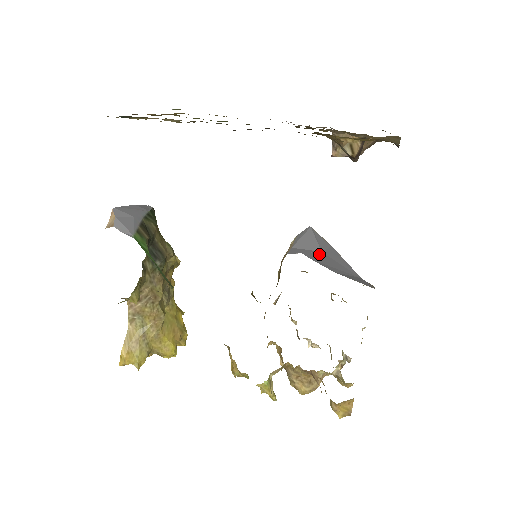
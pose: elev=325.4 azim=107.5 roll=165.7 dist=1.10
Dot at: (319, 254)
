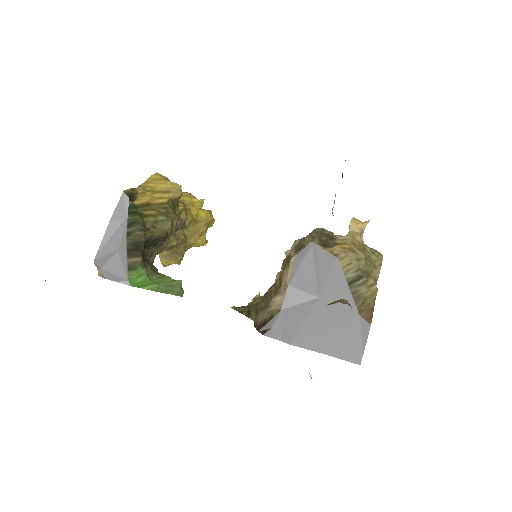
Dot at: (313, 313)
